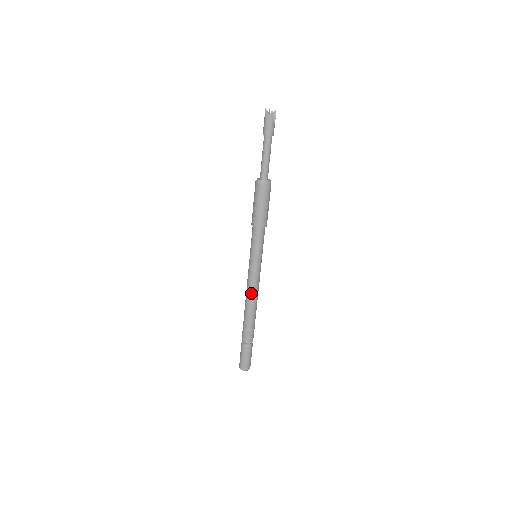
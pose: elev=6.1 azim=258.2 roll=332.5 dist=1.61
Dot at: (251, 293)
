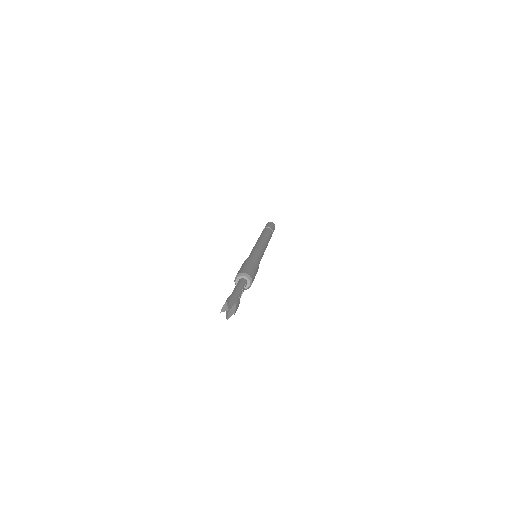
Dot at: occluded
